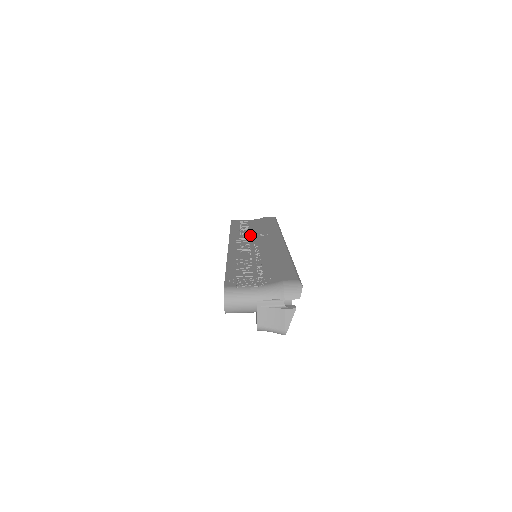
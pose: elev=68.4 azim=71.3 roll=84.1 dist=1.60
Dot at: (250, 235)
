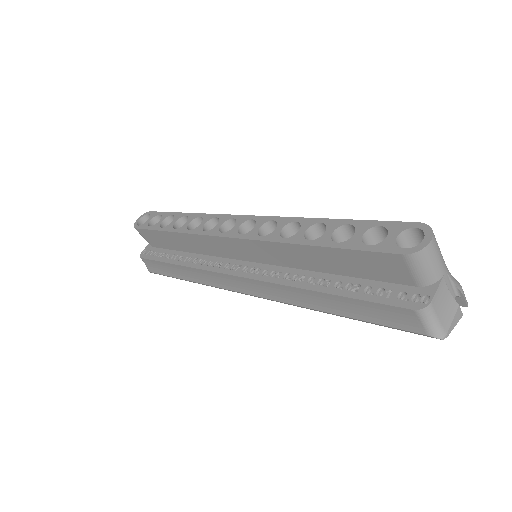
Dot at: occluded
